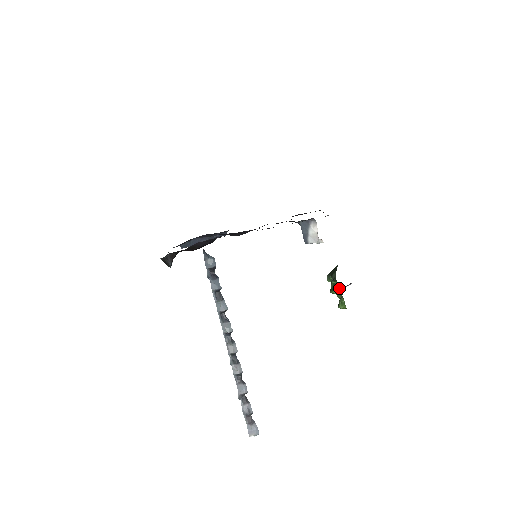
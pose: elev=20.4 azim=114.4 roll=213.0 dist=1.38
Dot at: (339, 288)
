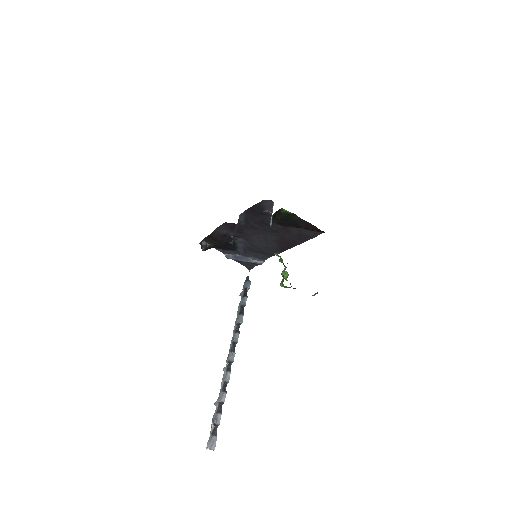
Dot at: (285, 269)
